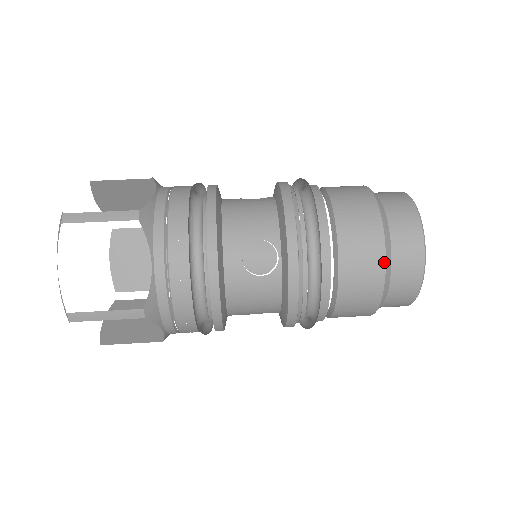
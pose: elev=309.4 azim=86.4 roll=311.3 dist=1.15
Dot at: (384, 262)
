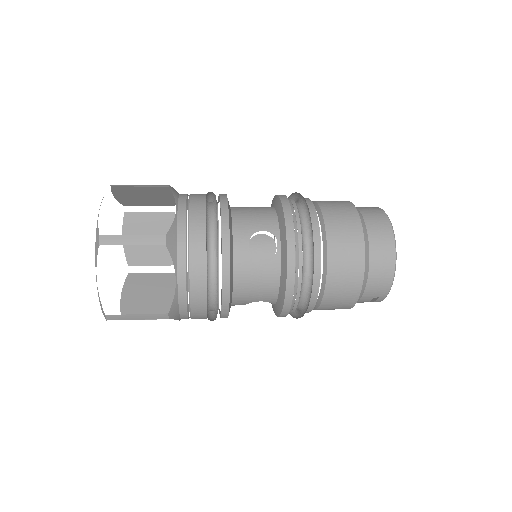
Dot at: occluded
